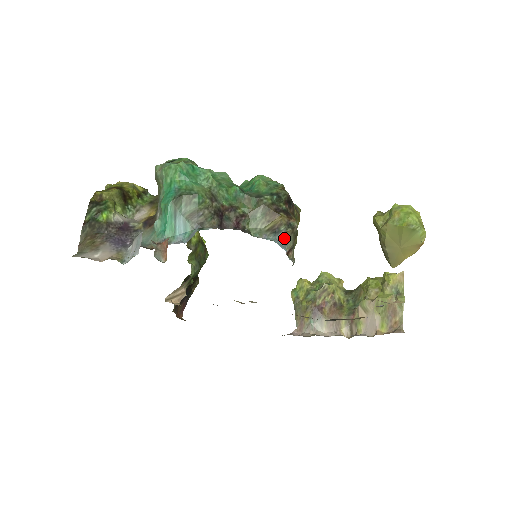
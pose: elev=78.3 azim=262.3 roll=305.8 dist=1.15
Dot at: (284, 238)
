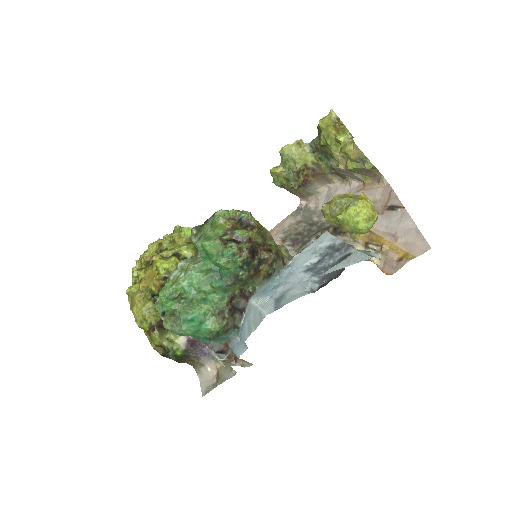
Dot at: (277, 272)
